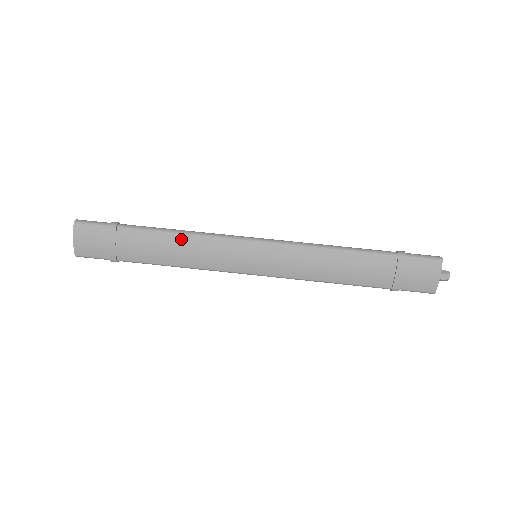
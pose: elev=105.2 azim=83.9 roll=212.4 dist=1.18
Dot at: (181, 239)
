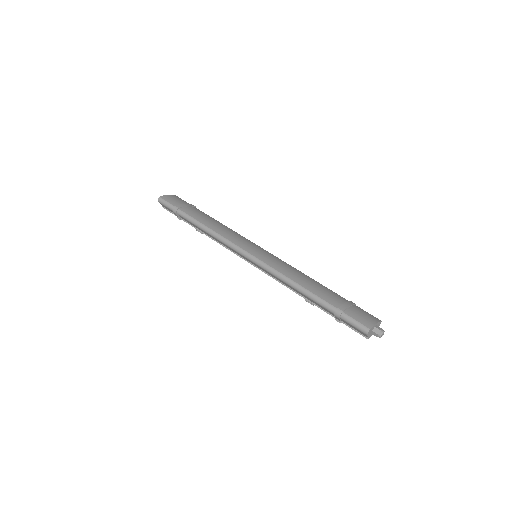
Dot at: (224, 225)
